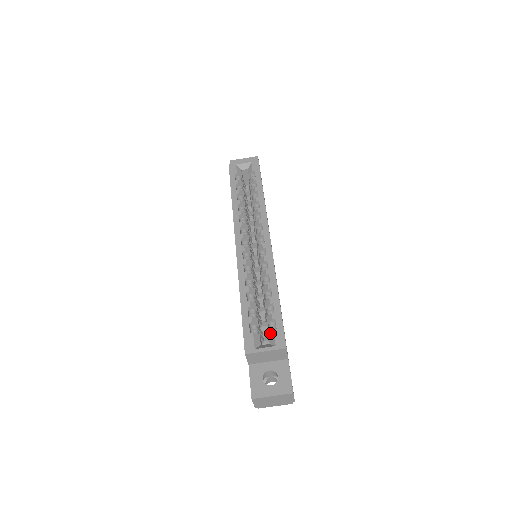
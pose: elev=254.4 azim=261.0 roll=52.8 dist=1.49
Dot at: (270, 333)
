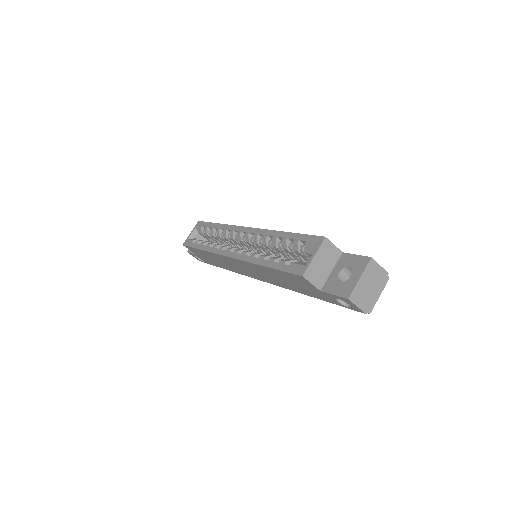
Dot at: (306, 250)
